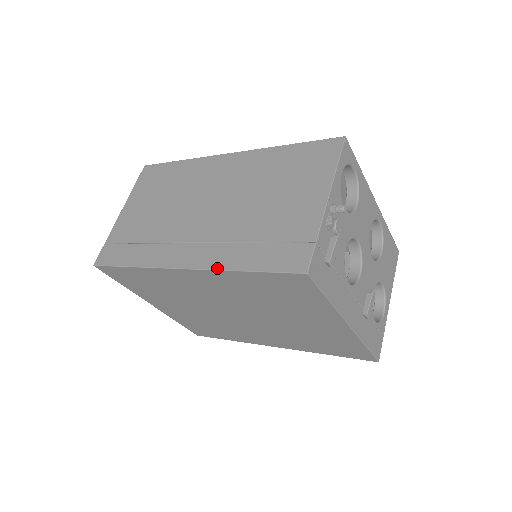
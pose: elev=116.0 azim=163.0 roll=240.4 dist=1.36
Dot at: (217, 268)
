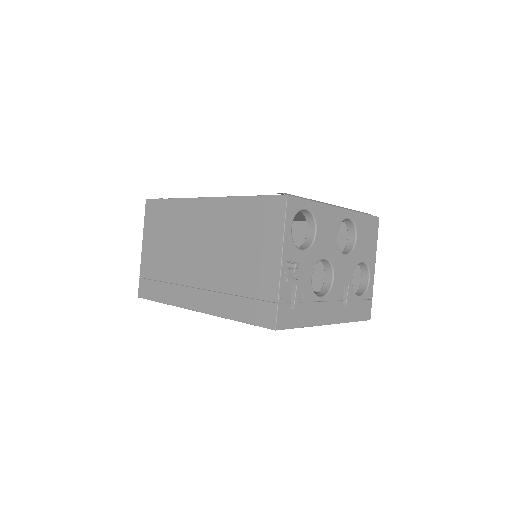
Dot at: (218, 315)
